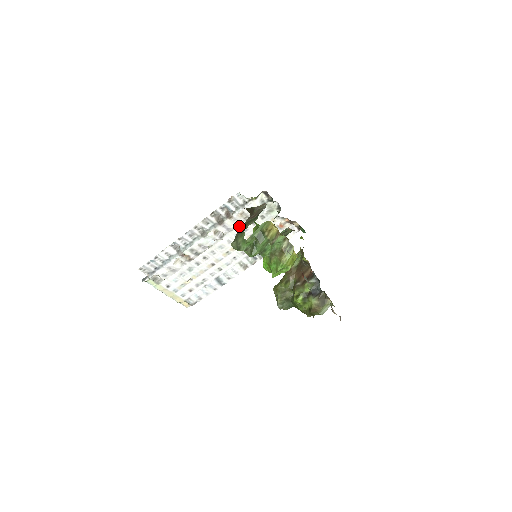
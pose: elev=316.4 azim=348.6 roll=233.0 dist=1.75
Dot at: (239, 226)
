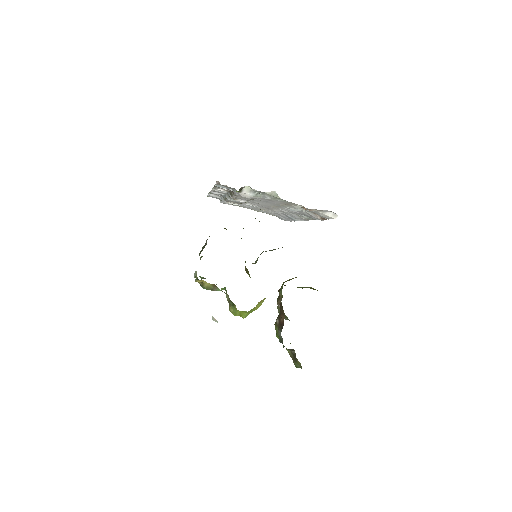
Dot at: (257, 198)
